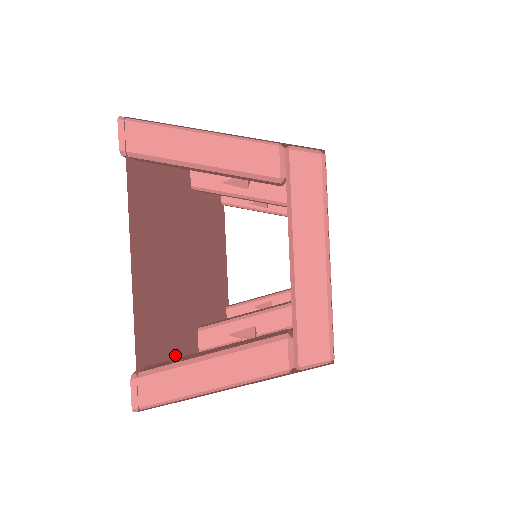
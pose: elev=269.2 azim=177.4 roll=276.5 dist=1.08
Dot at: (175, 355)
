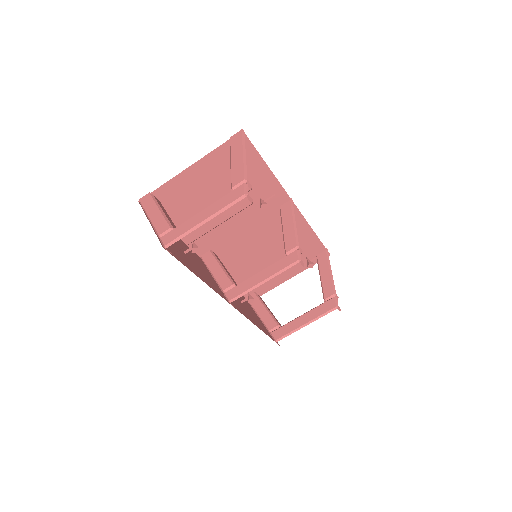
Dot at: occluded
